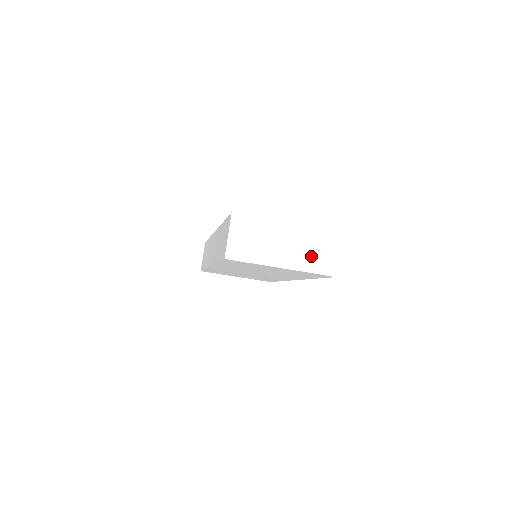
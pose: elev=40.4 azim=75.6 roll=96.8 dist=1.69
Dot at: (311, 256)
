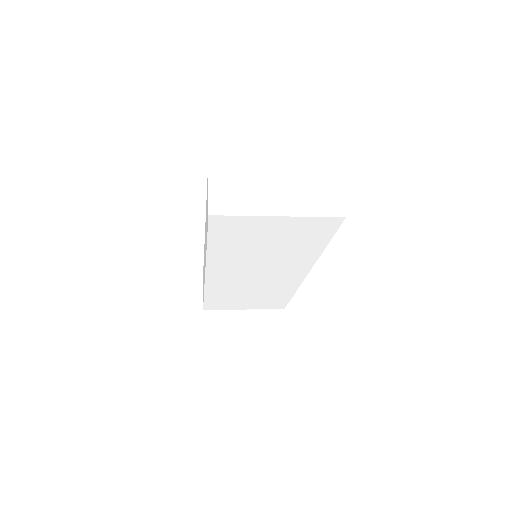
Dot at: (310, 199)
